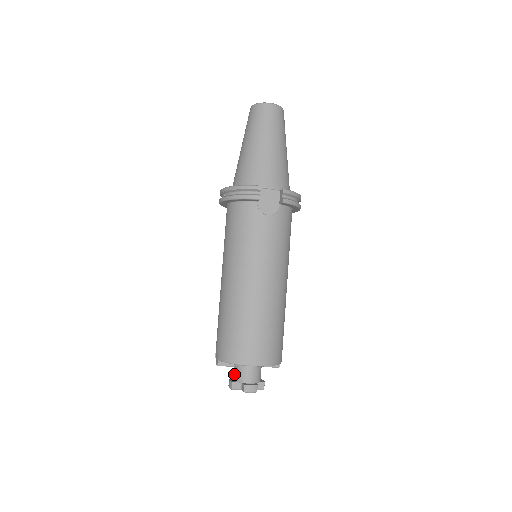
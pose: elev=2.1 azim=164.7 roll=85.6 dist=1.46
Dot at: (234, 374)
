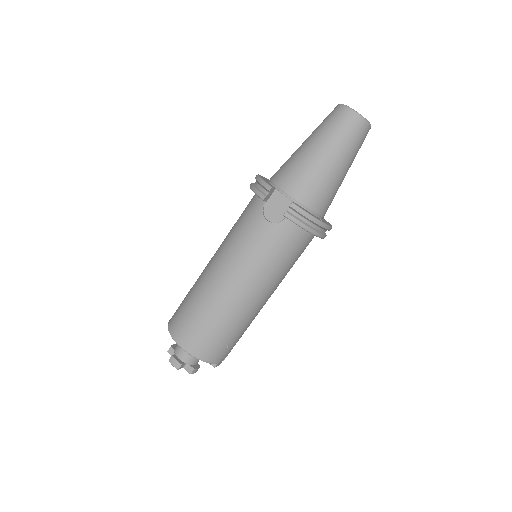
Dot at: occluded
